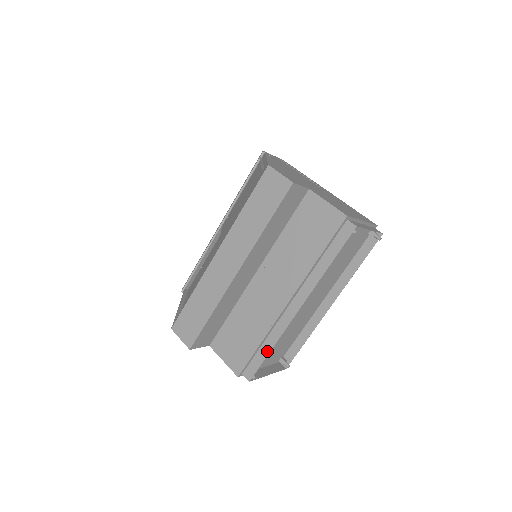
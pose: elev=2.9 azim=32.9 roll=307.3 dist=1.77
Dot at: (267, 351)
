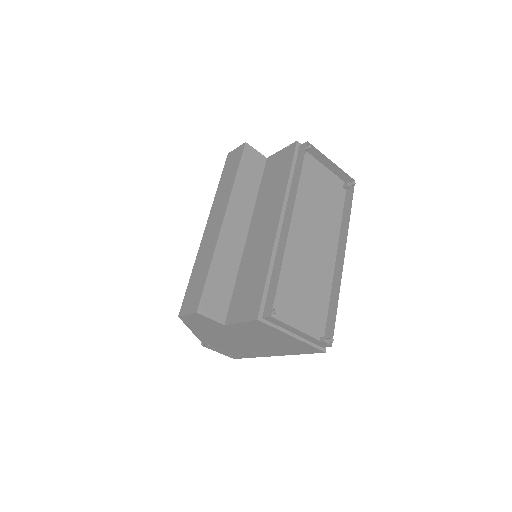
Dot at: (277, 275)
